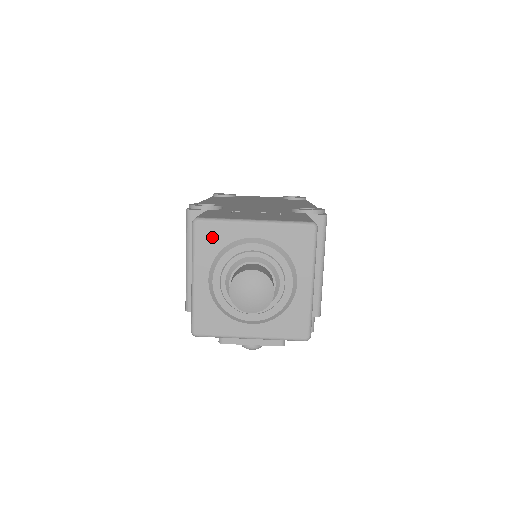
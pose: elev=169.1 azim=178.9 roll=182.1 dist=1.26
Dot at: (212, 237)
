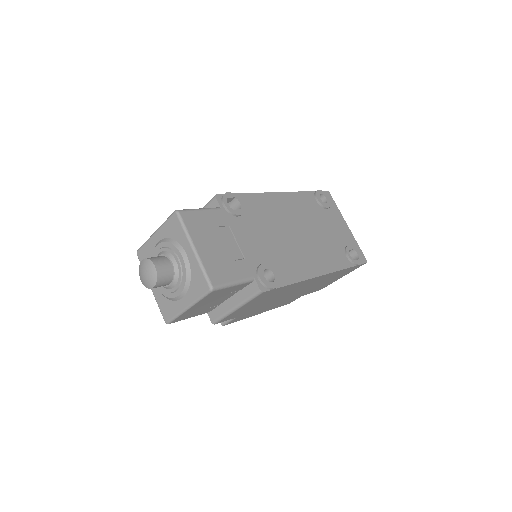
Dot at: (174, 228)
